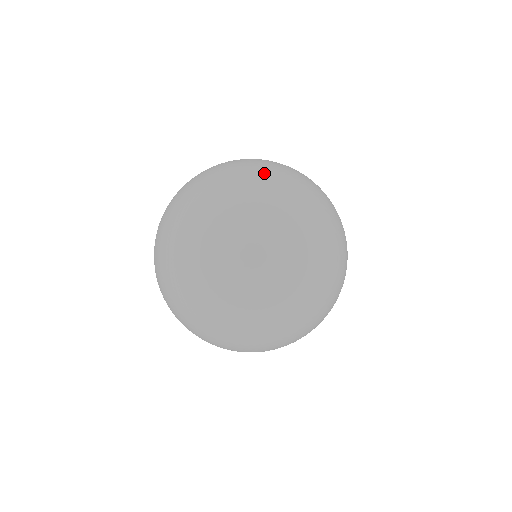
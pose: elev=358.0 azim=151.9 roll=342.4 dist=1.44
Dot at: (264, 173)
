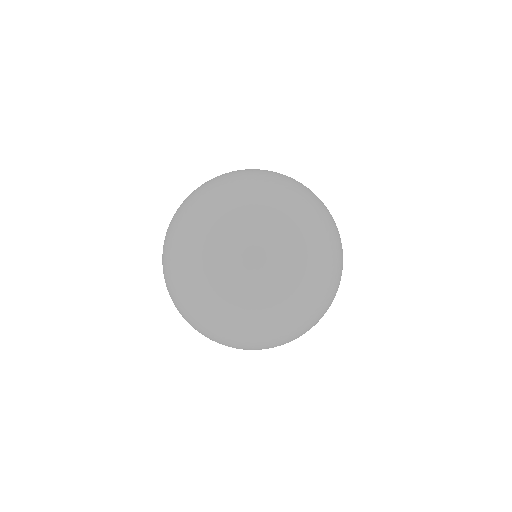
Dot at: (260, 170)
